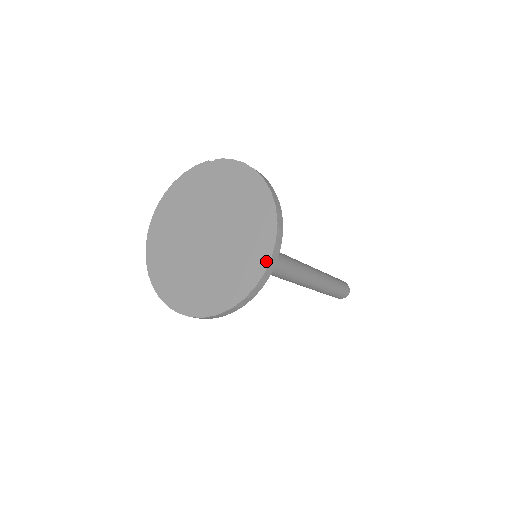
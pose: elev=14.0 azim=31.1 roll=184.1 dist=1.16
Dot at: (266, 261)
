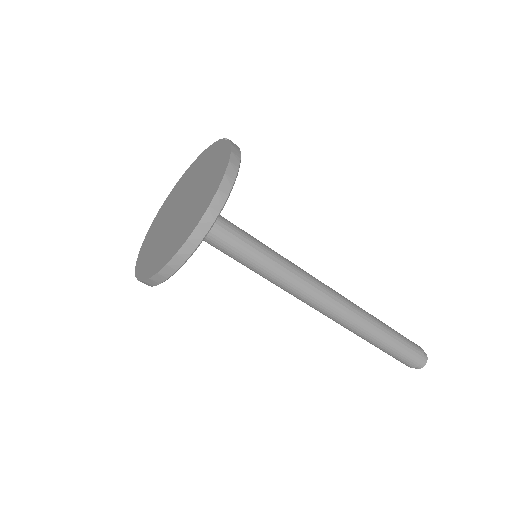
Dot at: (173, 254)
